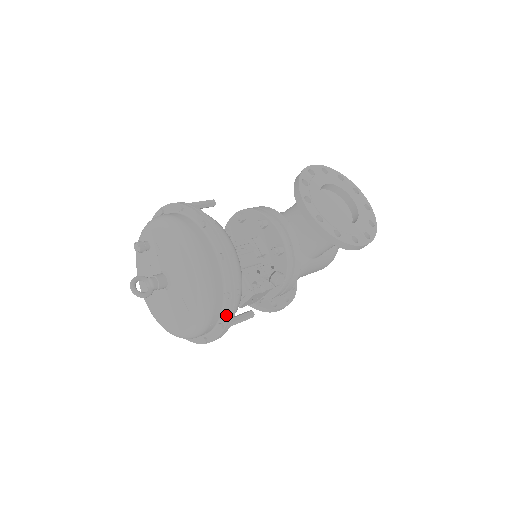
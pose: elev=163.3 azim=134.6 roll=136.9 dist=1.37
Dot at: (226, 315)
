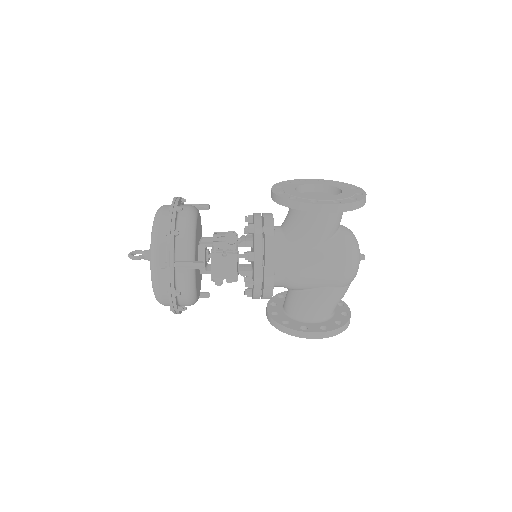
Dot at: (167, 252)
